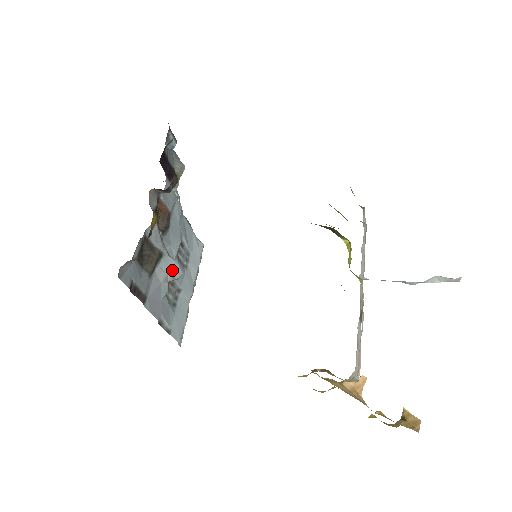
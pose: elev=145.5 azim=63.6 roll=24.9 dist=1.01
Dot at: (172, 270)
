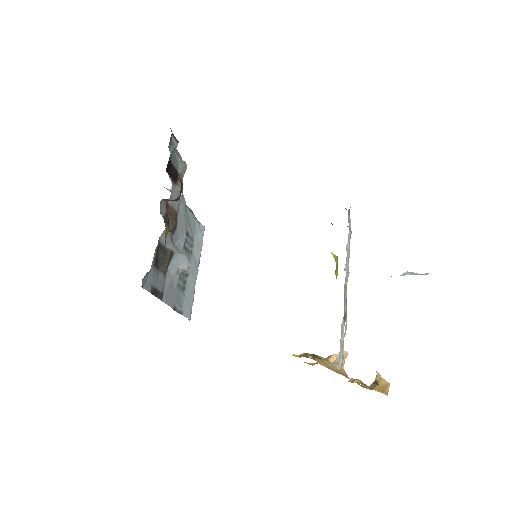
Dot at: (182, 264)
